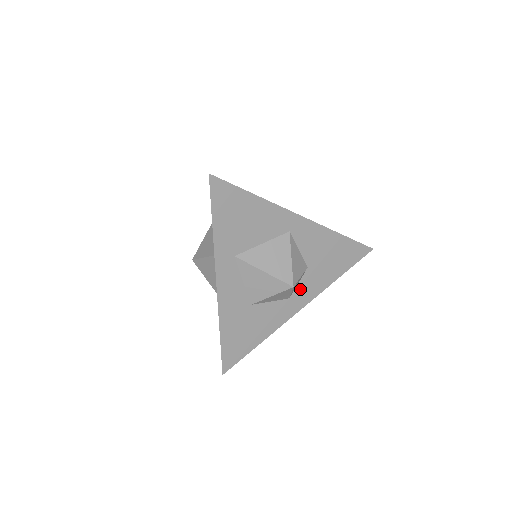
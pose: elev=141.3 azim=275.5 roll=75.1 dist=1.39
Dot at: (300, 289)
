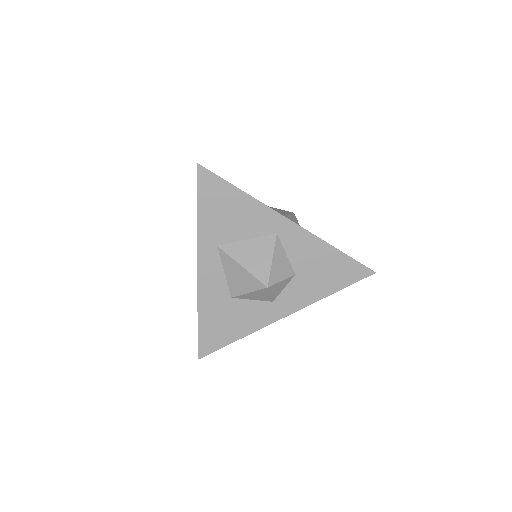
Dot at: (286, 295)
